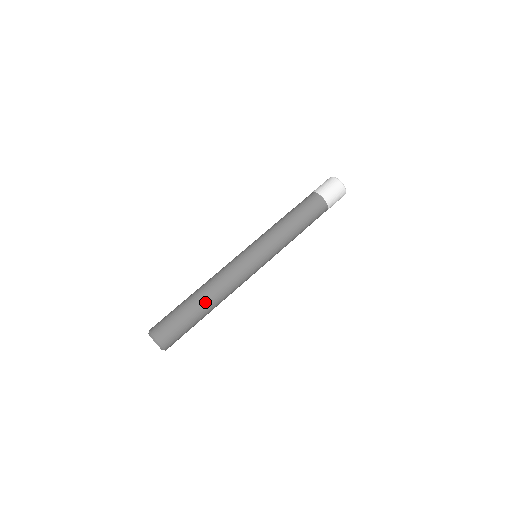
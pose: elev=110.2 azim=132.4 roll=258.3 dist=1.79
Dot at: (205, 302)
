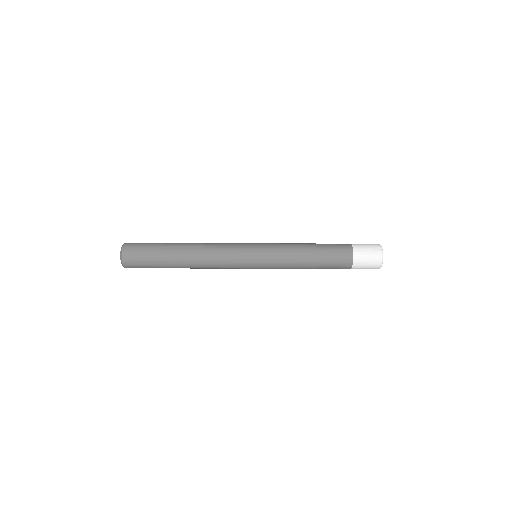
Dot at: (182, 253)
